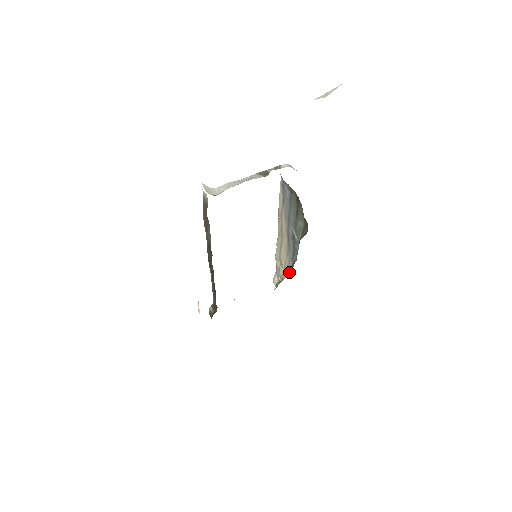
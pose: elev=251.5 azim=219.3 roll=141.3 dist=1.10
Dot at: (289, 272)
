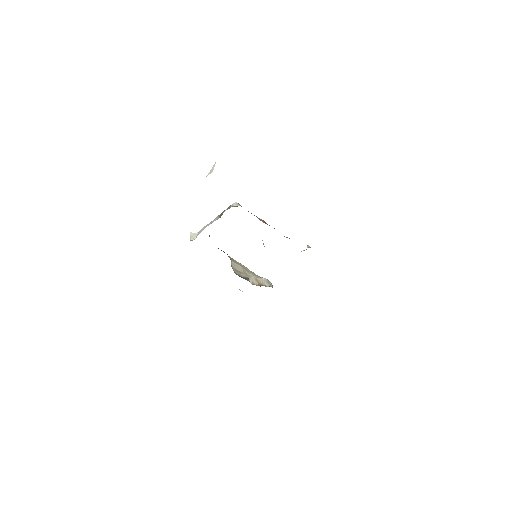
Dot at: occluded
